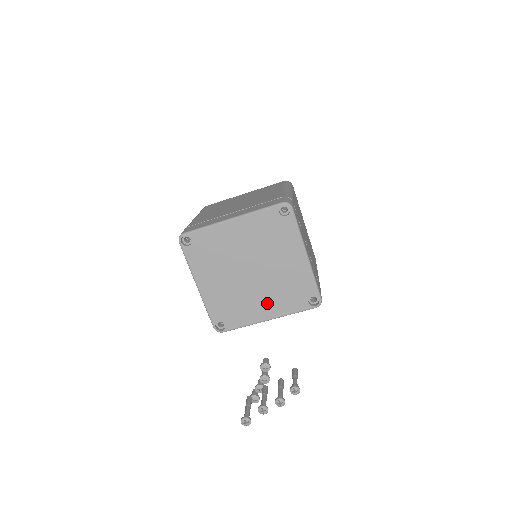
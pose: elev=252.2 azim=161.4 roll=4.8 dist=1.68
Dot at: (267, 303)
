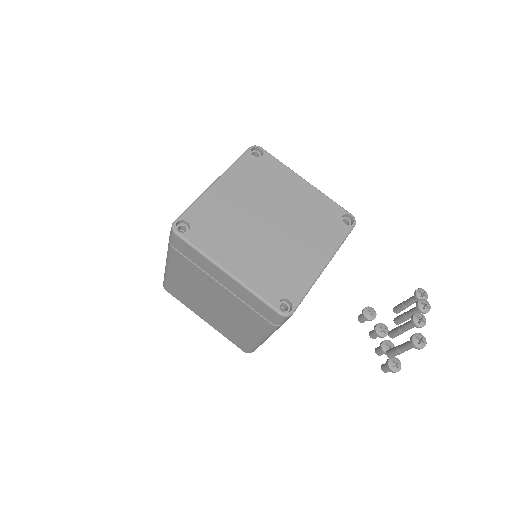
Dot at: (310, 247)
